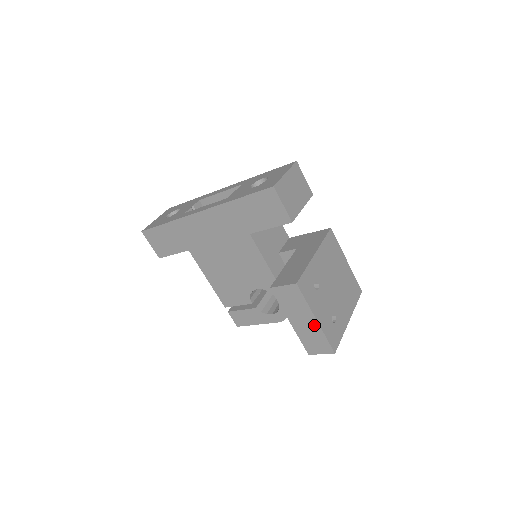
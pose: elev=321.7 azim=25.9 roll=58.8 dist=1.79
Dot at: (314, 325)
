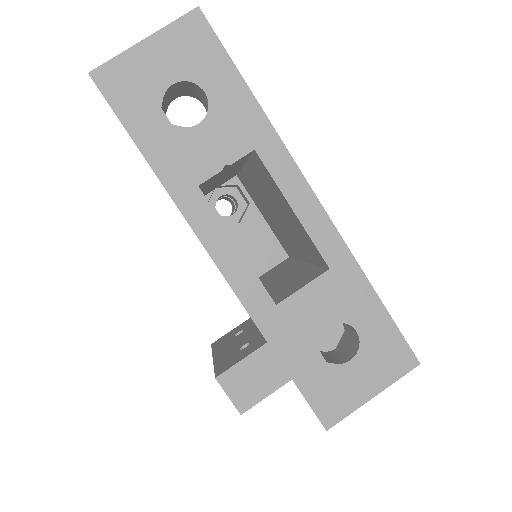
Dot at: occluded
